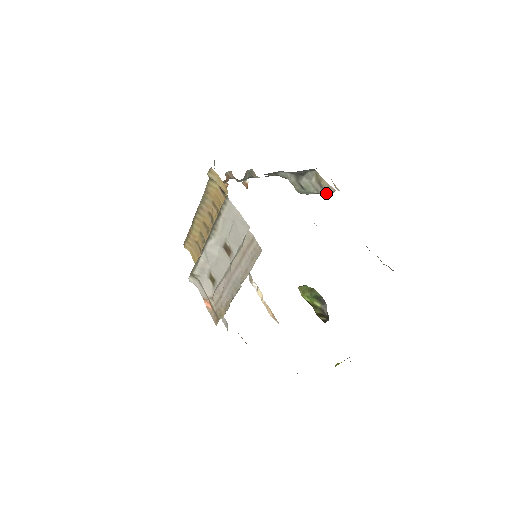
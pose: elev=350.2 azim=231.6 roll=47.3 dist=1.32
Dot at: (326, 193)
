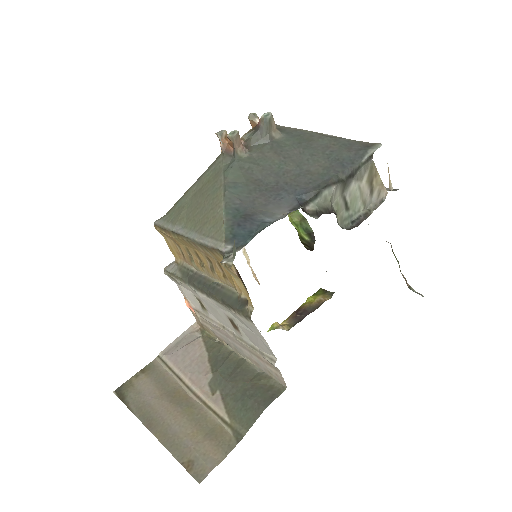
Dot at: (374, 204)
